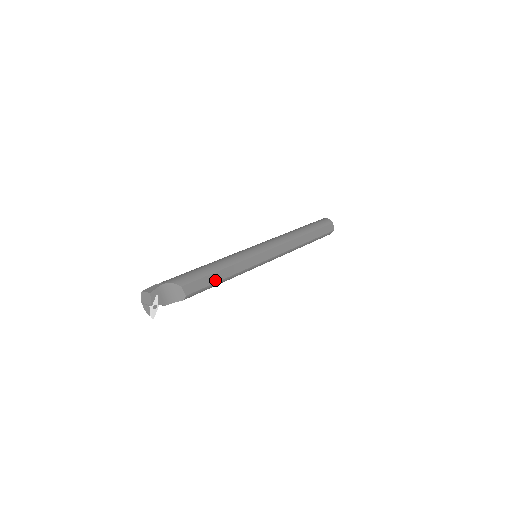
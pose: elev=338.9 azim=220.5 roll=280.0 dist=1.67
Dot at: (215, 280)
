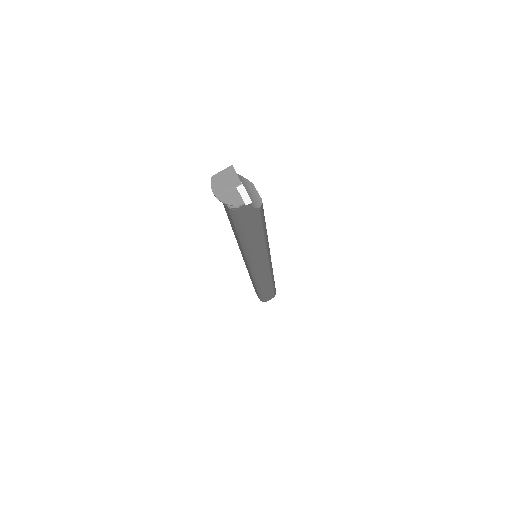
Dot at: occluded
